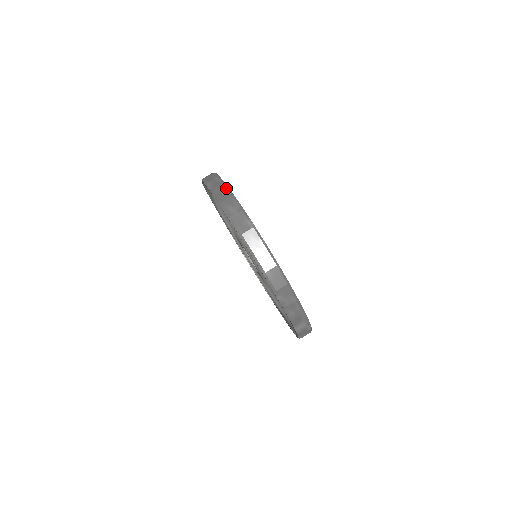
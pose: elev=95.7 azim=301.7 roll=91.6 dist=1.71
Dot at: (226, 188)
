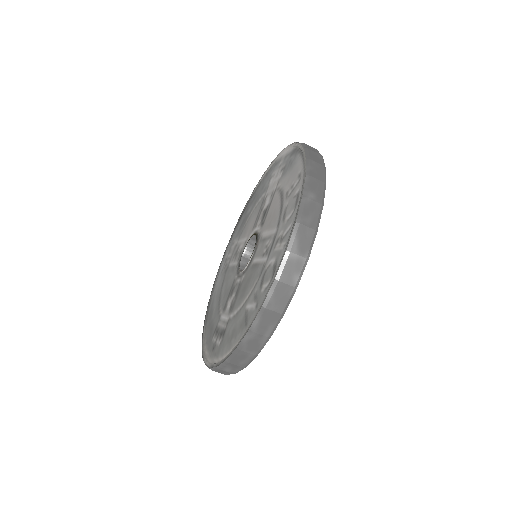
Dot at: (251, 360)
